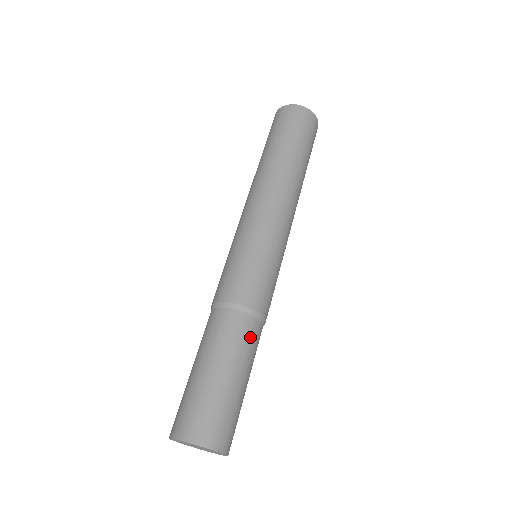
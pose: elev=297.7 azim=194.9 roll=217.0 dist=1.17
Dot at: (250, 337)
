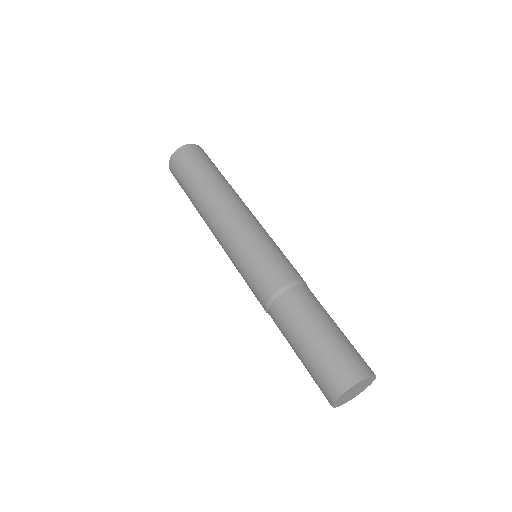
Dot at: (314, 298)
